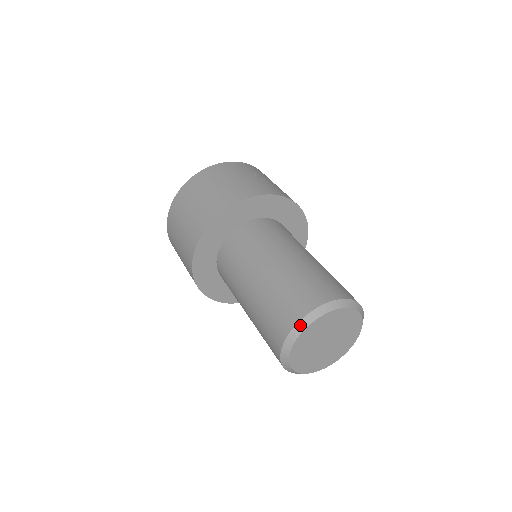
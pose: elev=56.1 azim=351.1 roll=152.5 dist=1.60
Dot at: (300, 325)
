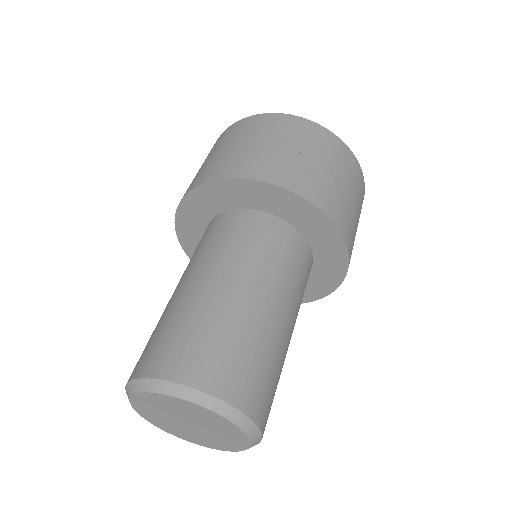
Dot at: (134, 384)
